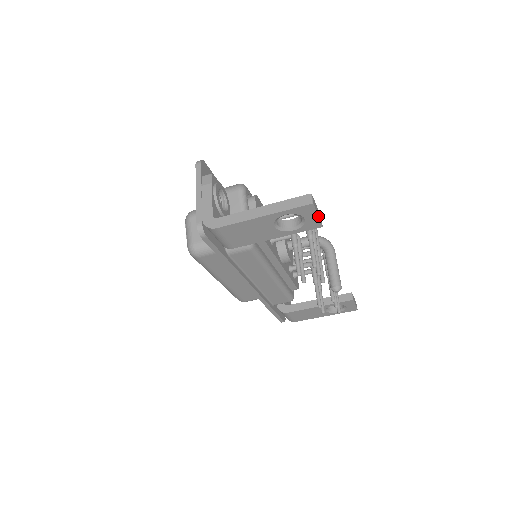
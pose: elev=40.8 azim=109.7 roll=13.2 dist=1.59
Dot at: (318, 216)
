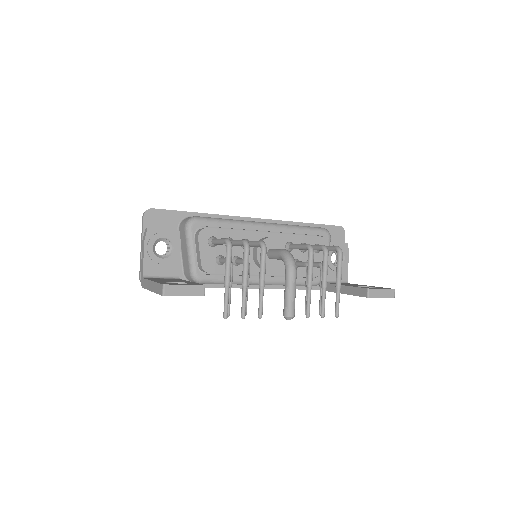
Dot at: occluded
